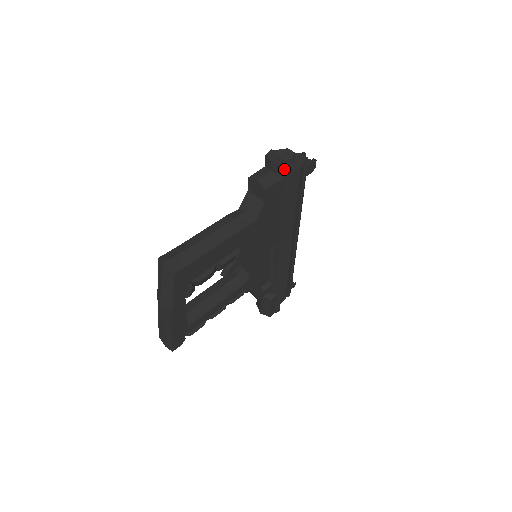
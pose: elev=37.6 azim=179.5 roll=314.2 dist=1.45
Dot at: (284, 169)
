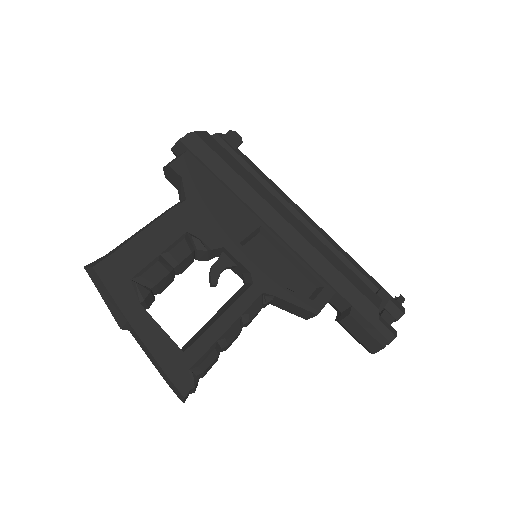
Dot at: (179, 142)
